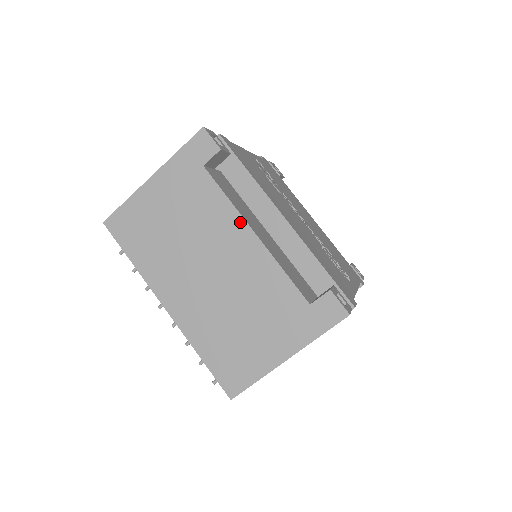
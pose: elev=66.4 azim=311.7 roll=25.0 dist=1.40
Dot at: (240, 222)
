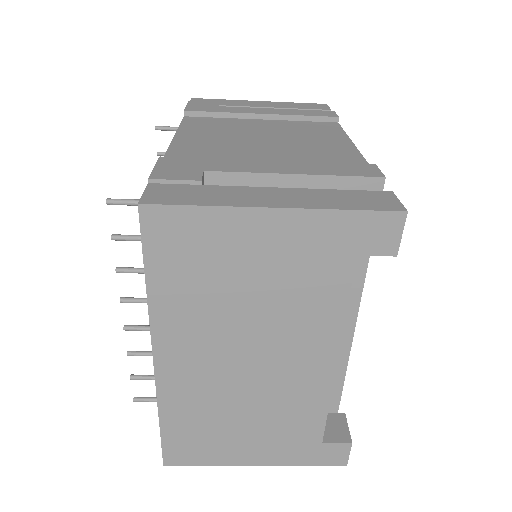
Dot at: (333, 342)
